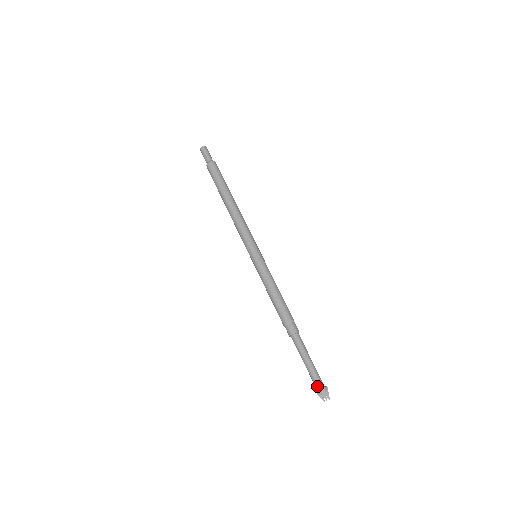
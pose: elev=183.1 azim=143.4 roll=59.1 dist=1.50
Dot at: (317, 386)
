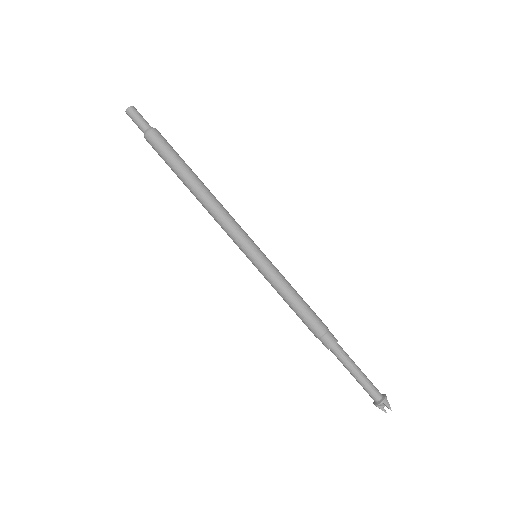
Dot at: (377, 398)
